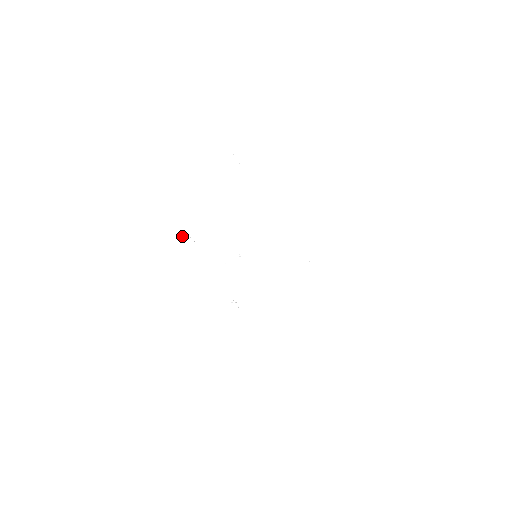
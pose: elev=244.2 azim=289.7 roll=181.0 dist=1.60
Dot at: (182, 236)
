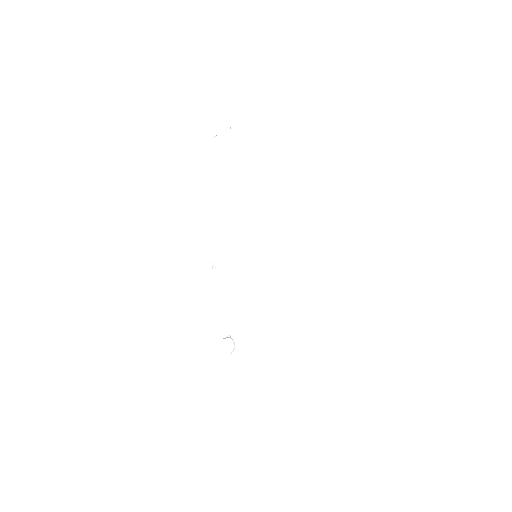
Dot at: occluded
